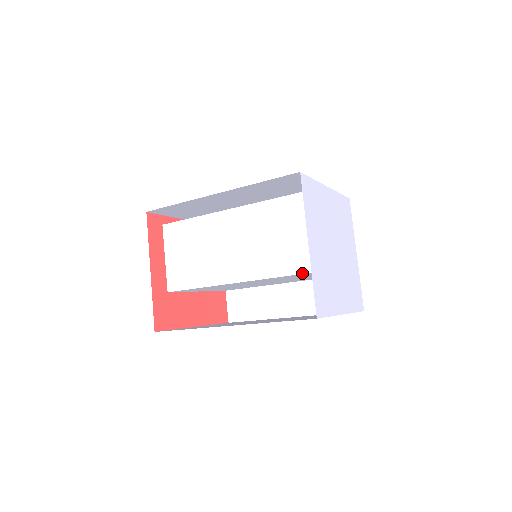
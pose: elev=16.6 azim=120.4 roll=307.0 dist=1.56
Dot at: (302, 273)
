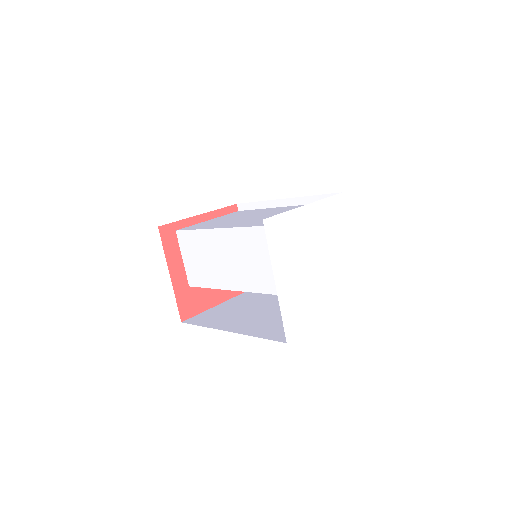
Dot at: occluded
